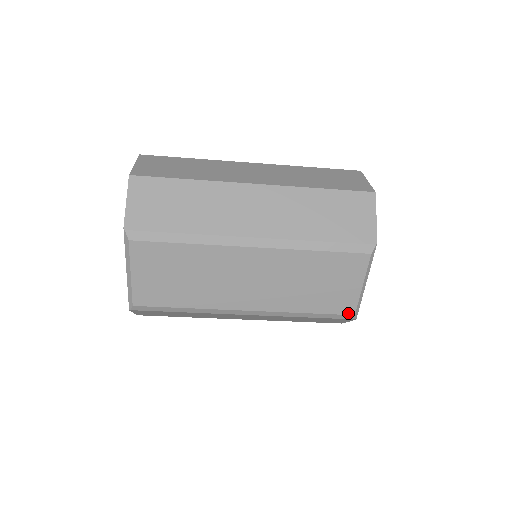
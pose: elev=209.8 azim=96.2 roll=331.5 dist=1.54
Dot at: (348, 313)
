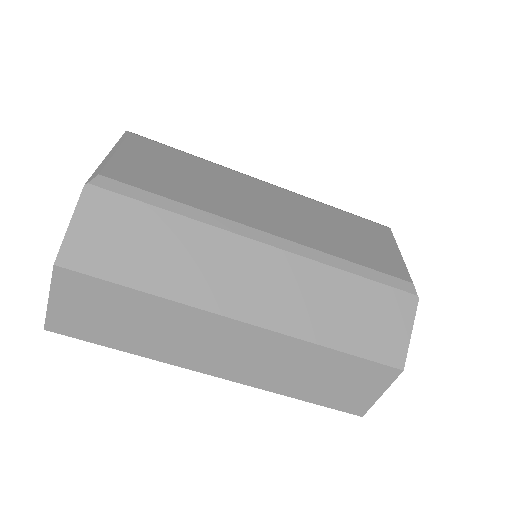
Dot at: (403, 278)
